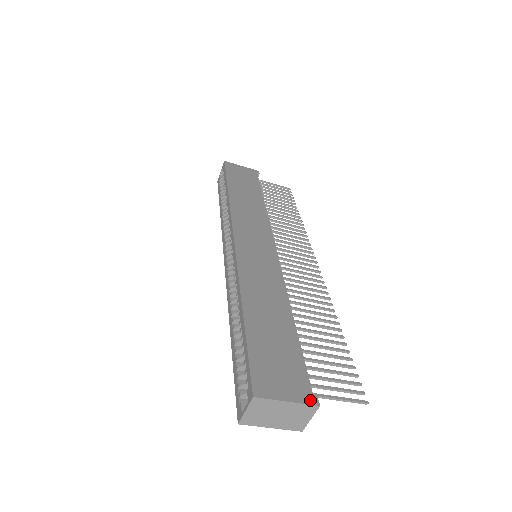
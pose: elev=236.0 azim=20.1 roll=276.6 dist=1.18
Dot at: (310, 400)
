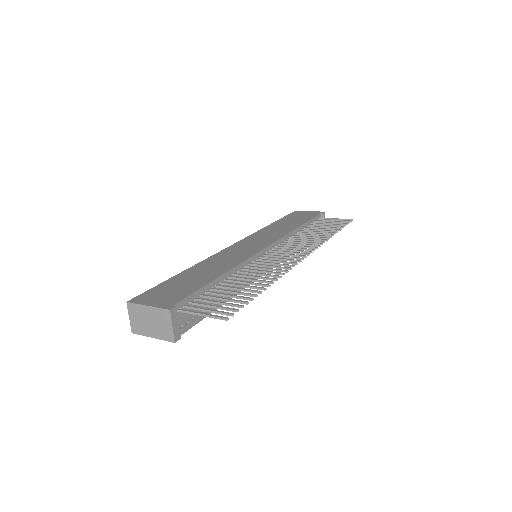
Dot at: (166, 307)
